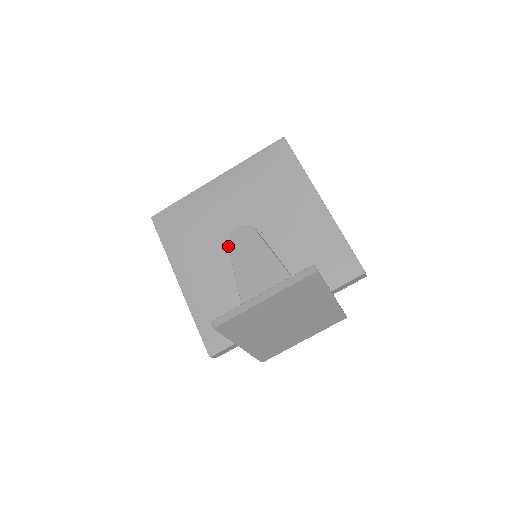
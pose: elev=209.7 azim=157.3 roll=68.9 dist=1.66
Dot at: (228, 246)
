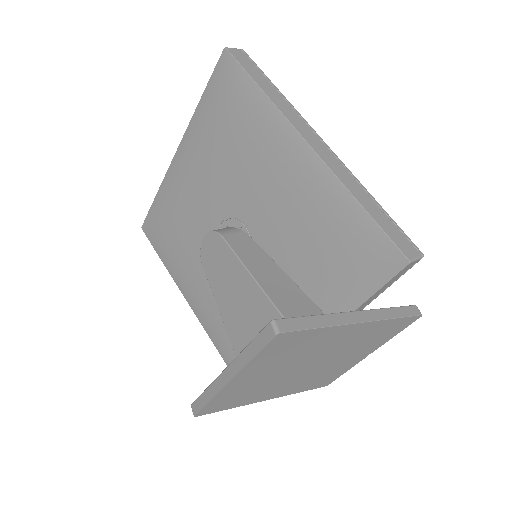
Dot at: occluded
